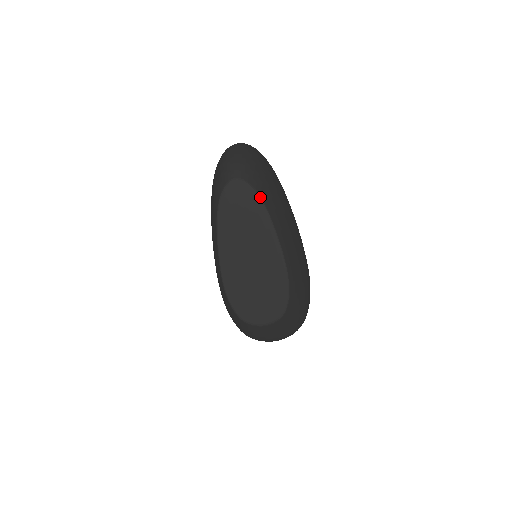
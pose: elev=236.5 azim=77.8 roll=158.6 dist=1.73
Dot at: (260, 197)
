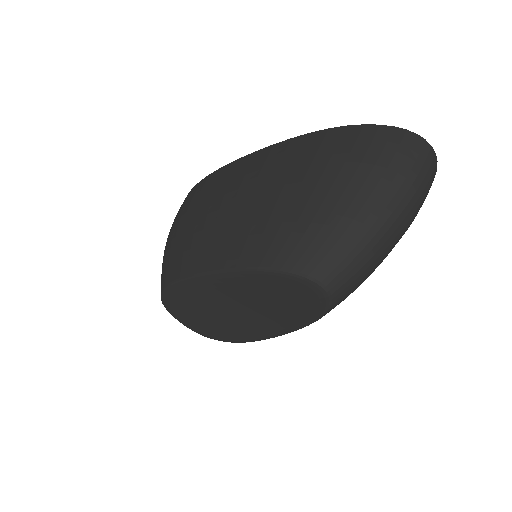
Dot at: (320, 318)
